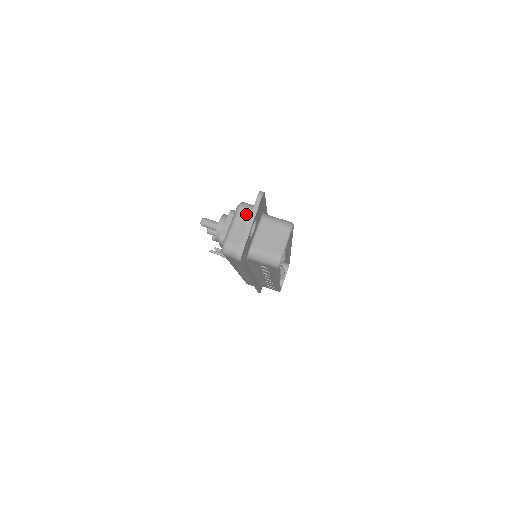
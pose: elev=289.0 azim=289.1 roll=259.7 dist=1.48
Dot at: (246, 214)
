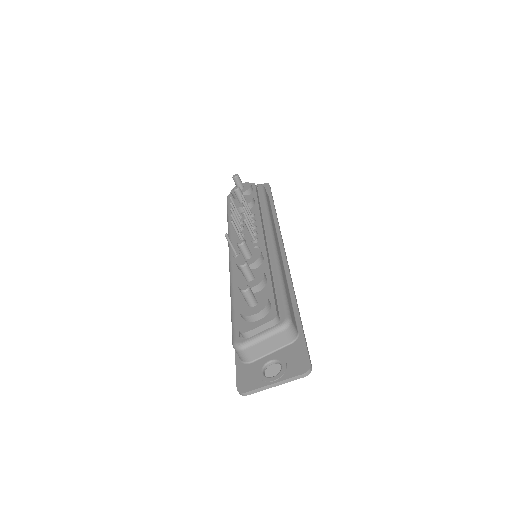
Dot at: (282, 338)
